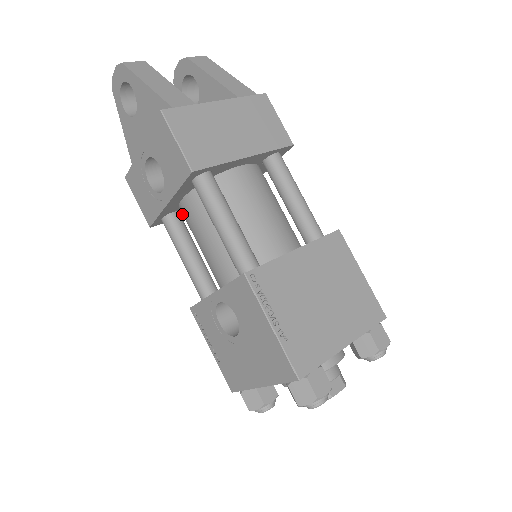
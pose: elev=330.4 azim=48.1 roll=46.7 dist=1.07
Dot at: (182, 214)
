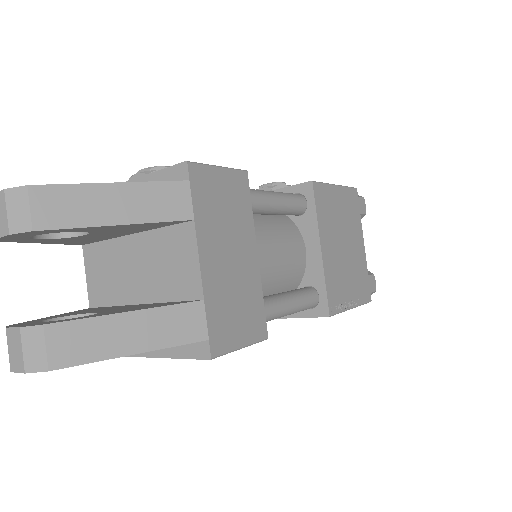
Dot at: occluded
